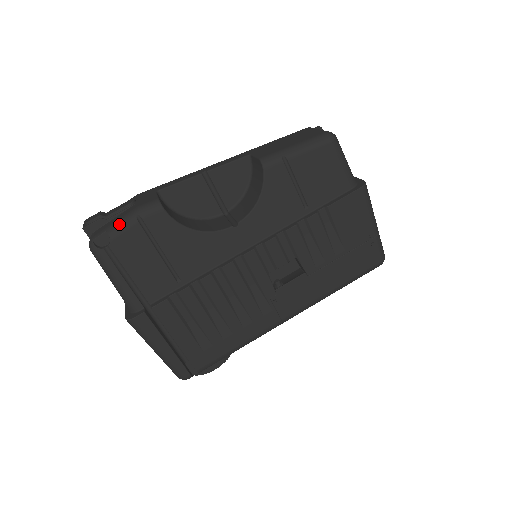
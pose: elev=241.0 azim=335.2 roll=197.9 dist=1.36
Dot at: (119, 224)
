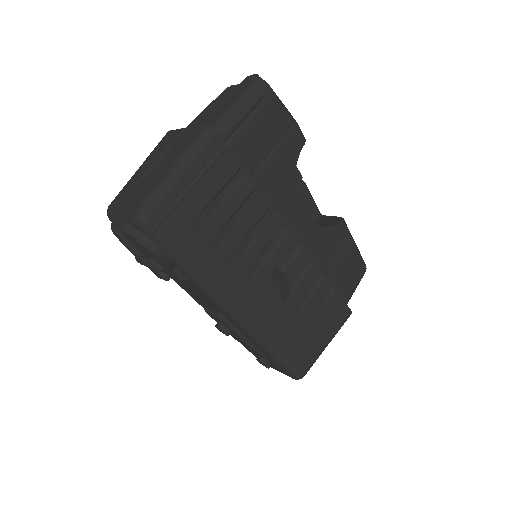
Dot at: occluded
